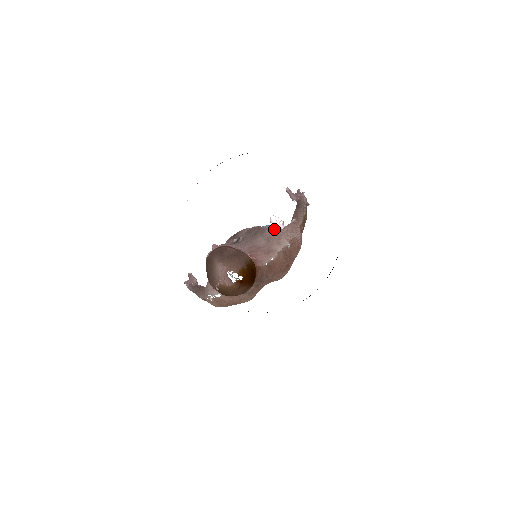
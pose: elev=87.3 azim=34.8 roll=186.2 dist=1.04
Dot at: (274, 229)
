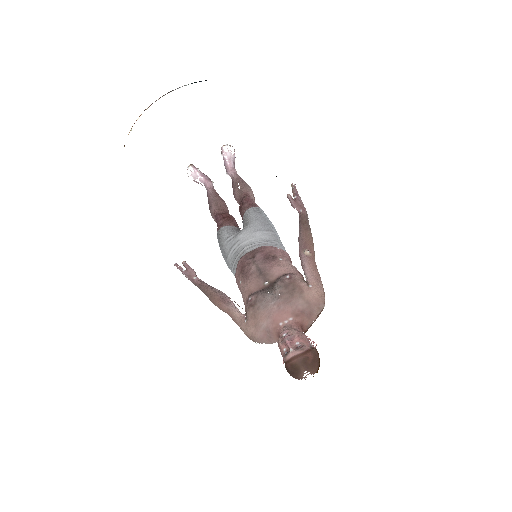
Dot at: (306, 283)
